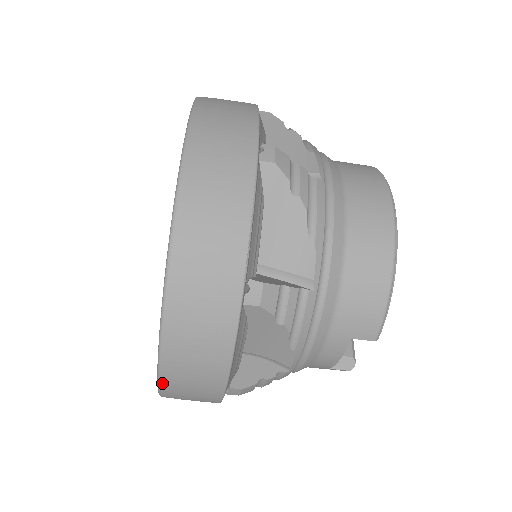
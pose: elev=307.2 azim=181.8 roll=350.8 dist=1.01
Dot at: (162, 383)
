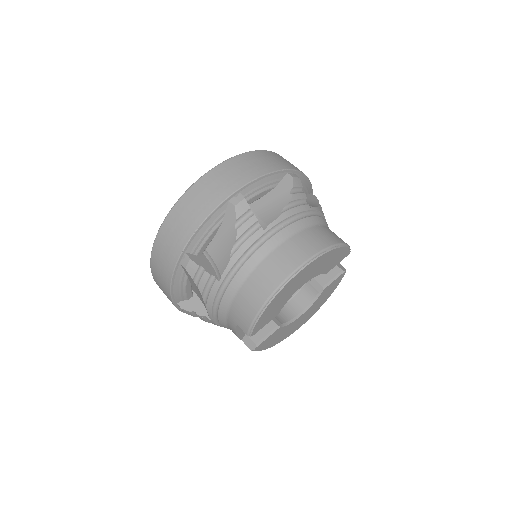
Dot at: (154, 279)
